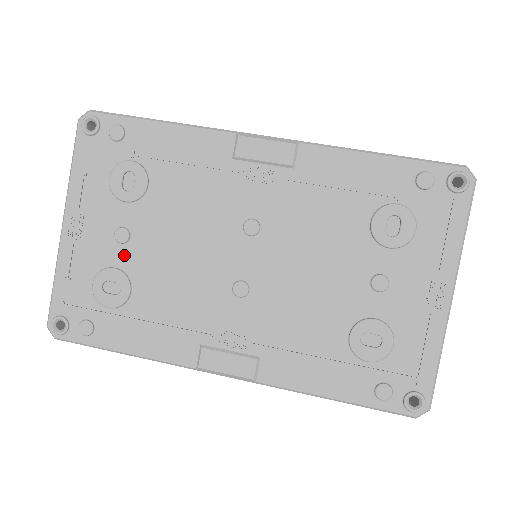
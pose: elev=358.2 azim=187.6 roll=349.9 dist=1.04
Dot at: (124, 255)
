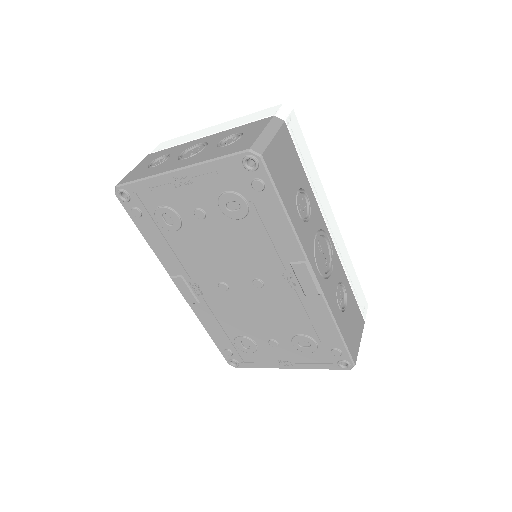
Dot at: (191, 219)
